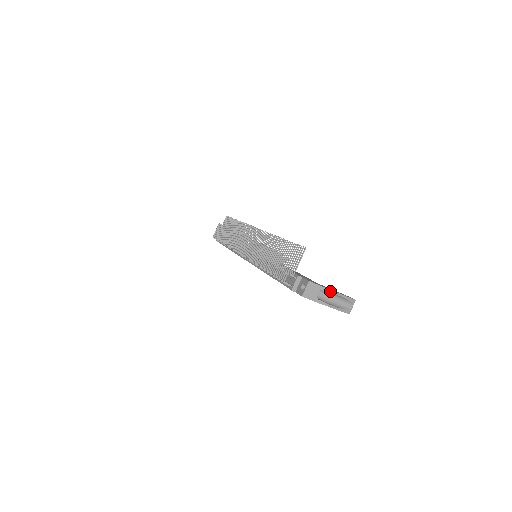
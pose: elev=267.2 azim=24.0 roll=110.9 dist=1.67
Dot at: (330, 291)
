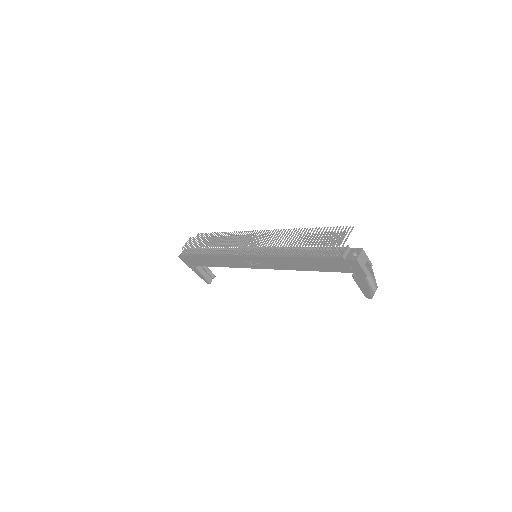
Dot at: occluded
